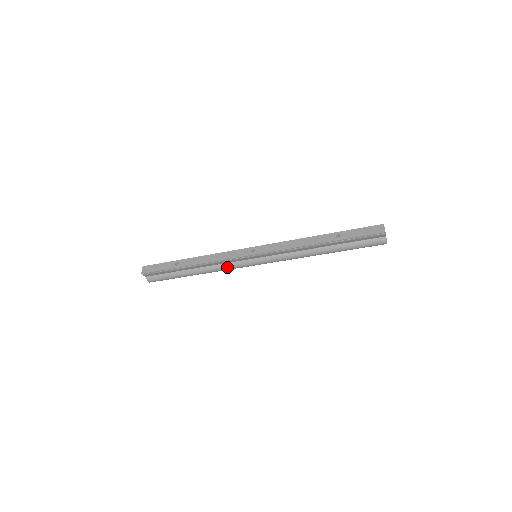
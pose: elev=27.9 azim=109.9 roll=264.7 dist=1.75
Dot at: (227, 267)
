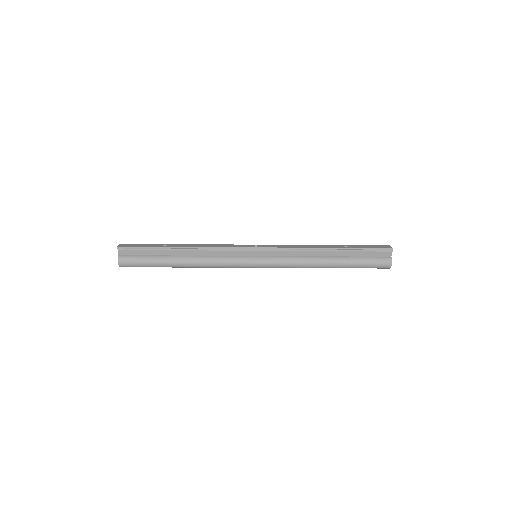
Dot at: (221, 260)
